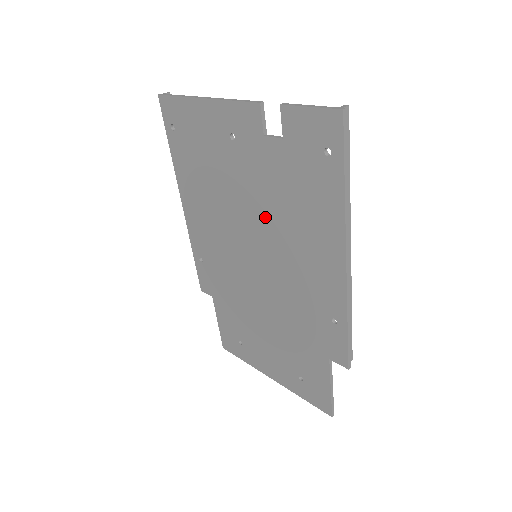
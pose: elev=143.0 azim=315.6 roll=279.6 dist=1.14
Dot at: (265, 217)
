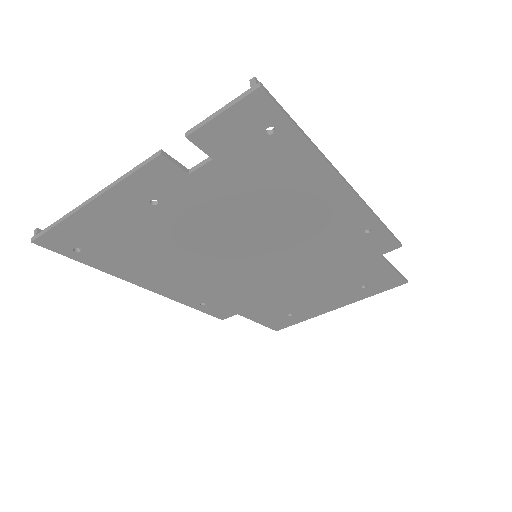
Dot at: (244, 226)
